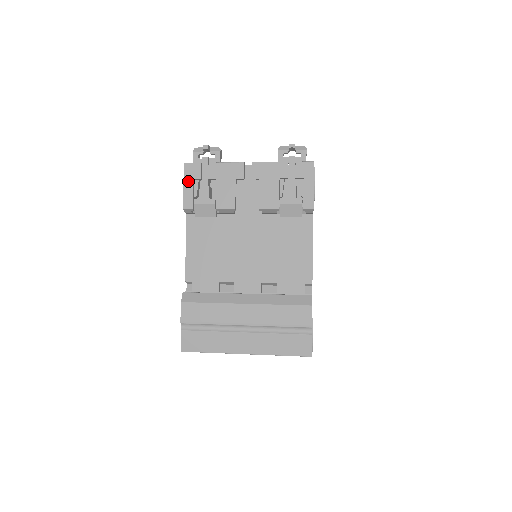
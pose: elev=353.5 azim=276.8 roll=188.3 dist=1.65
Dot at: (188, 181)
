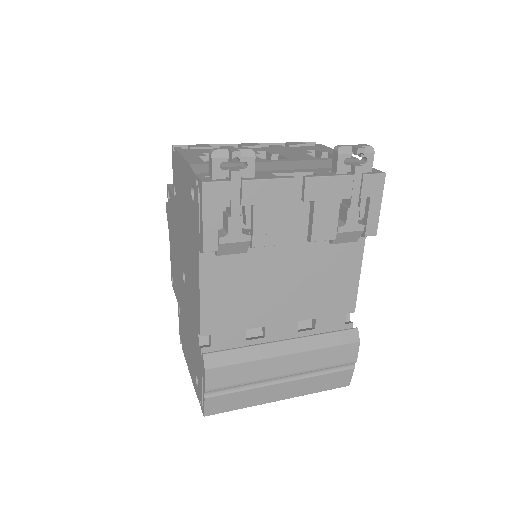
Dot at: (210, 211)
